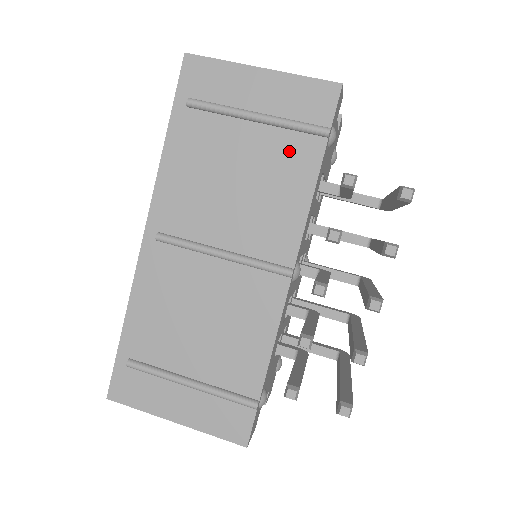
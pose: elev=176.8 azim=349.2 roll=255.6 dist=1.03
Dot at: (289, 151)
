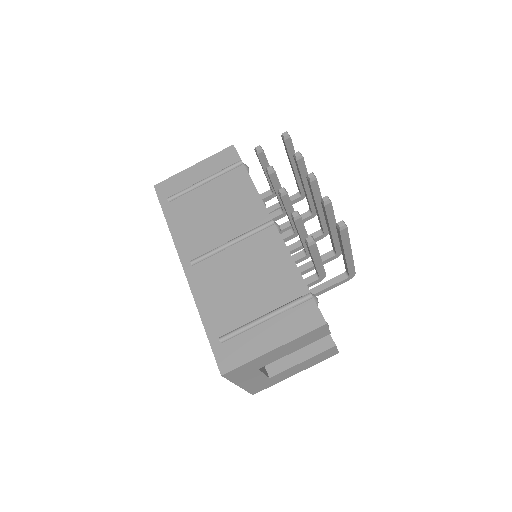
Dot at: (230, 181)
